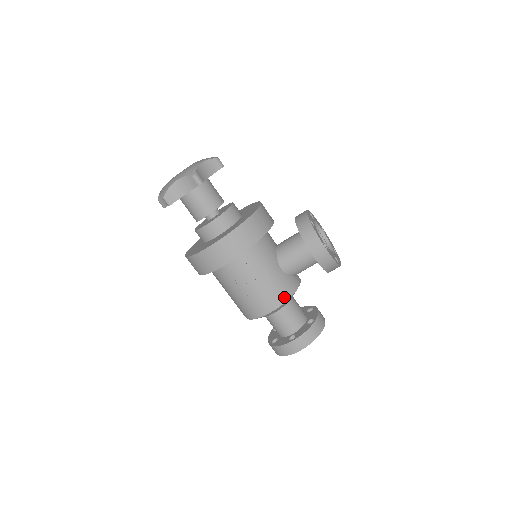
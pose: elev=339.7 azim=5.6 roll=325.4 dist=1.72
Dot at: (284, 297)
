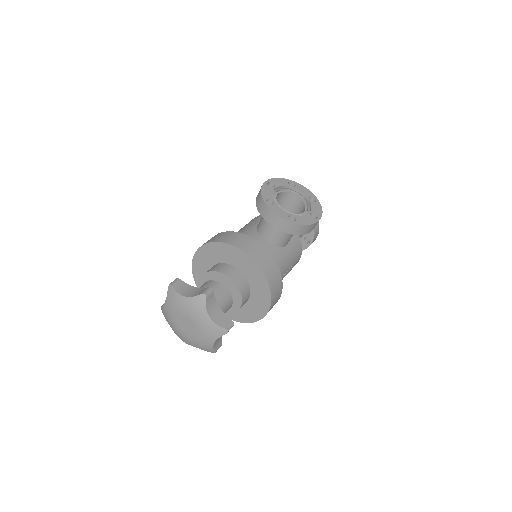
Dot at: (300, 249)
